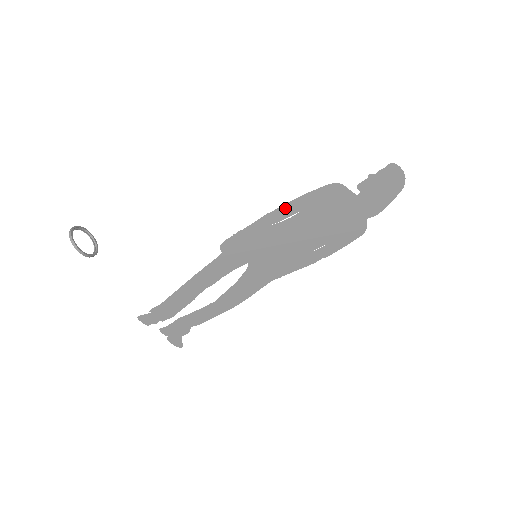
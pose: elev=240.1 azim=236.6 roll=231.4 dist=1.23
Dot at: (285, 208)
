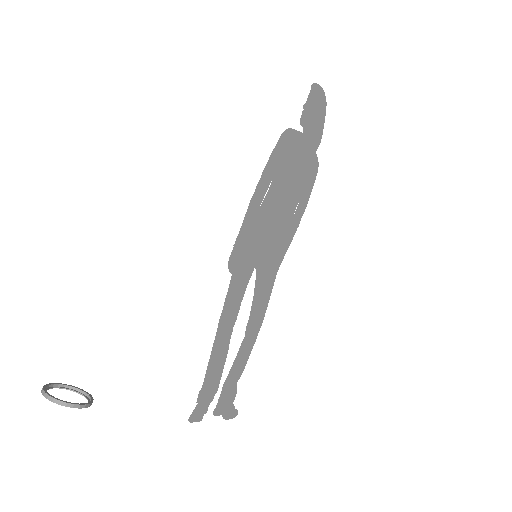
Dot at: (261, 184)
